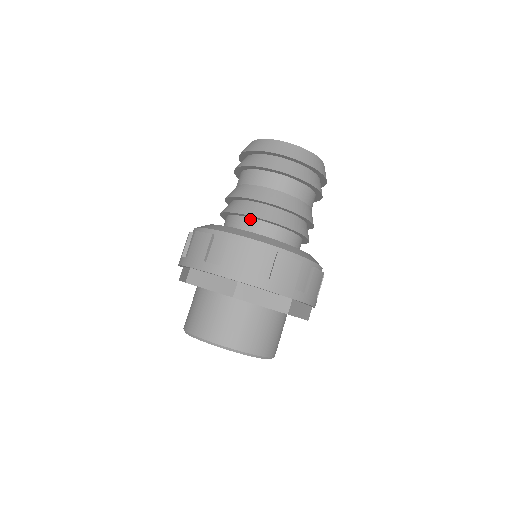
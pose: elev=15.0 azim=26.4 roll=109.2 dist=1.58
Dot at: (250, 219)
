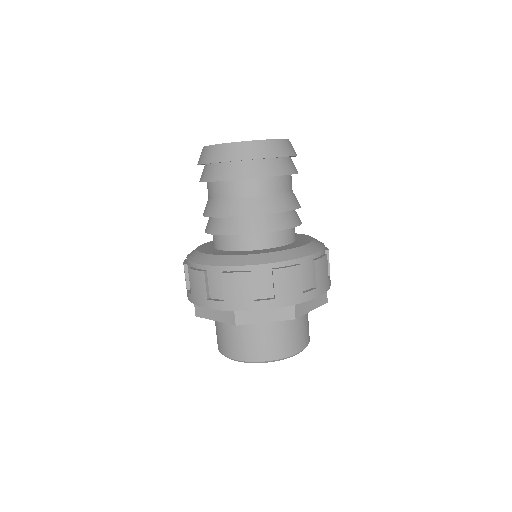
Dot at: (262, 234)
